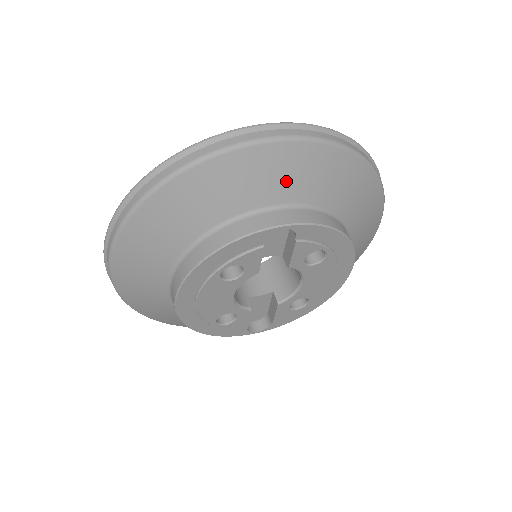
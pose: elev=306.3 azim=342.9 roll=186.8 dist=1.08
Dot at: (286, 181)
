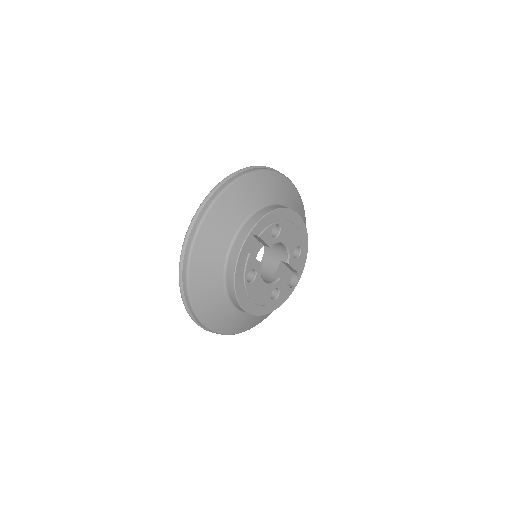
Dot at: (228, 222)
